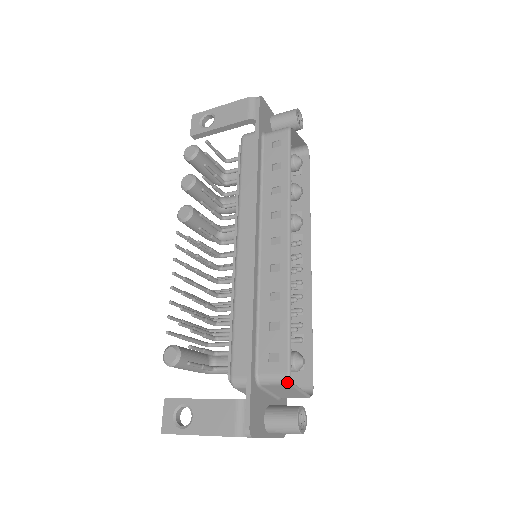
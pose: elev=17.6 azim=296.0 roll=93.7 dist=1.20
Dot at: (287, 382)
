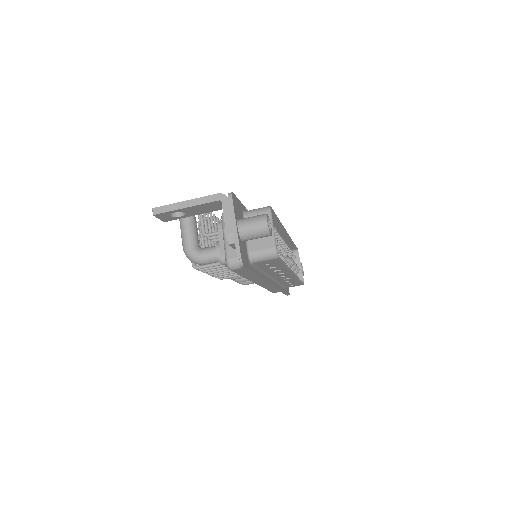
Dot at: (267, 208)
